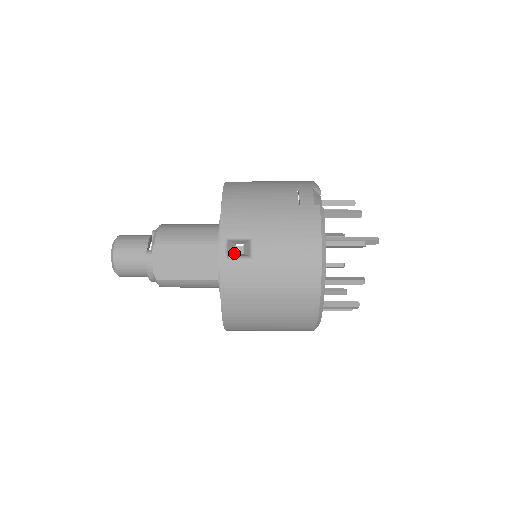
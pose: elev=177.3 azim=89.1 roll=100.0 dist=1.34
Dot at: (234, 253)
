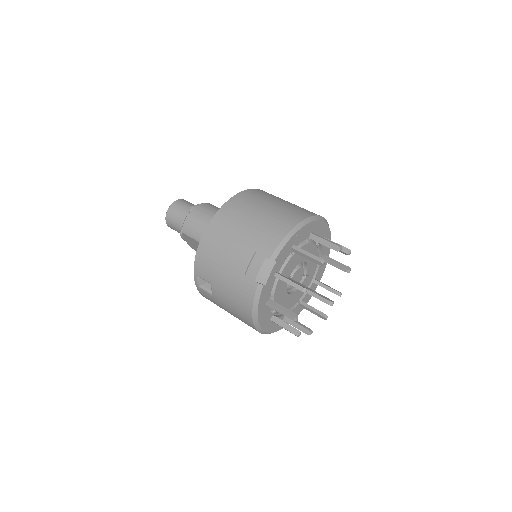
Dot at: occluded
